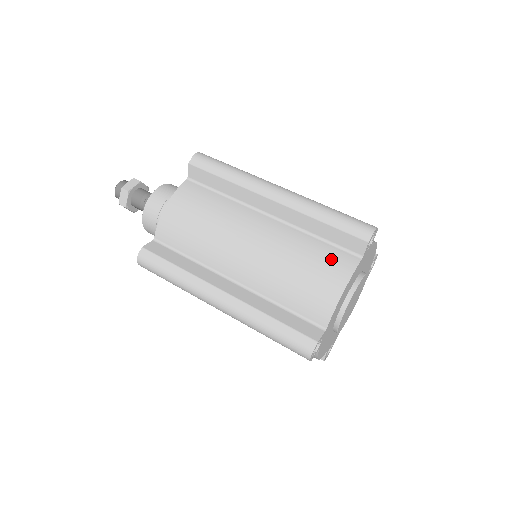
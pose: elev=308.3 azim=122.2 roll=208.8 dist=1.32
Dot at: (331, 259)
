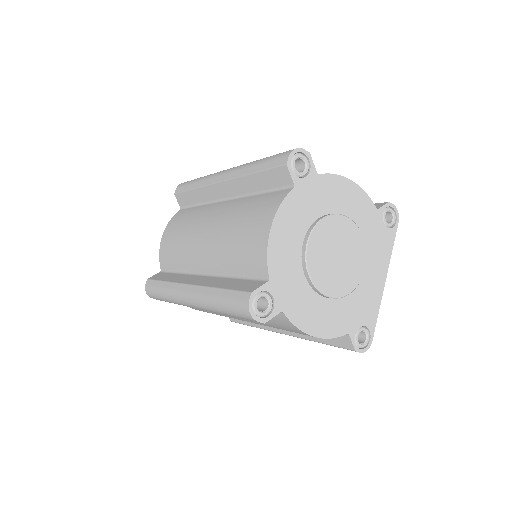
Dot at: (264, 204)
